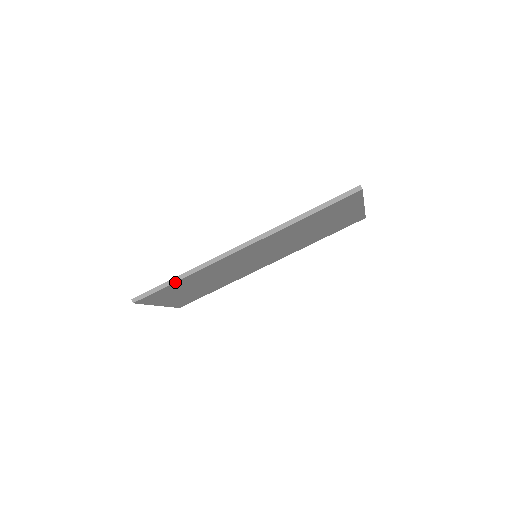
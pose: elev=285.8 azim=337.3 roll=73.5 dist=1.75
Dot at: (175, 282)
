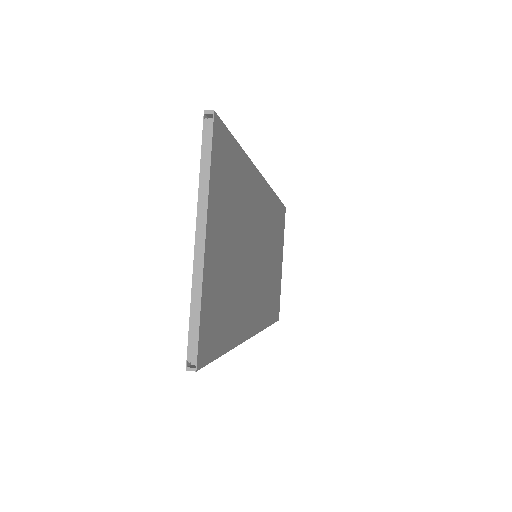
Dot at: (239, 147)
